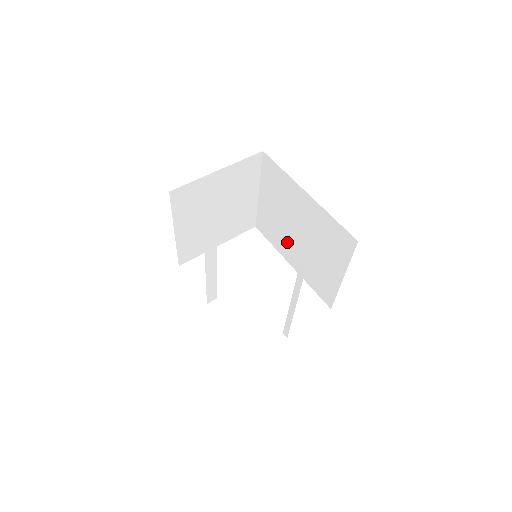
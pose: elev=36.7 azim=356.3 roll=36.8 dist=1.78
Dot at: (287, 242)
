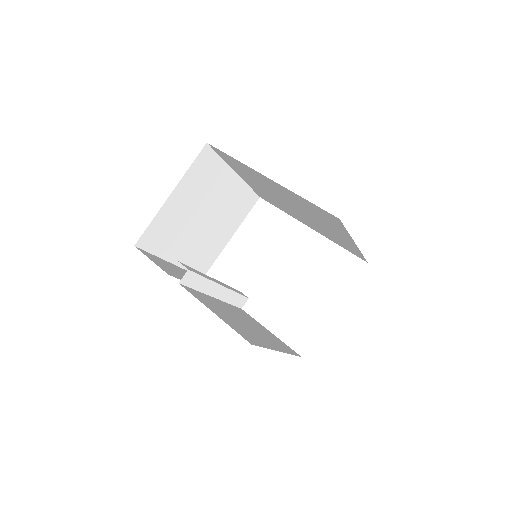
Dot at: (291, 211)
